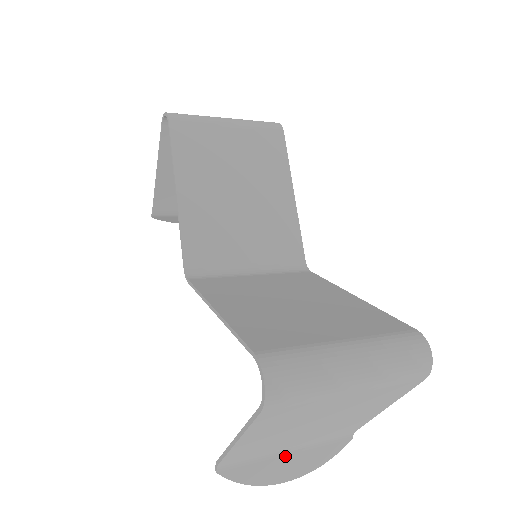
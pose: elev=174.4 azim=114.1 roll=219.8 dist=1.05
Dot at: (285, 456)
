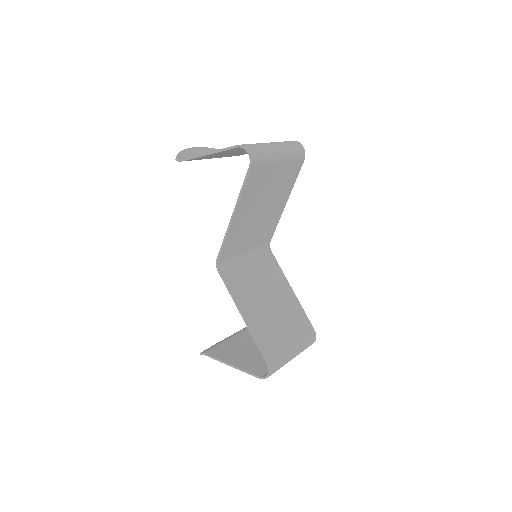
Dot at: occluded
